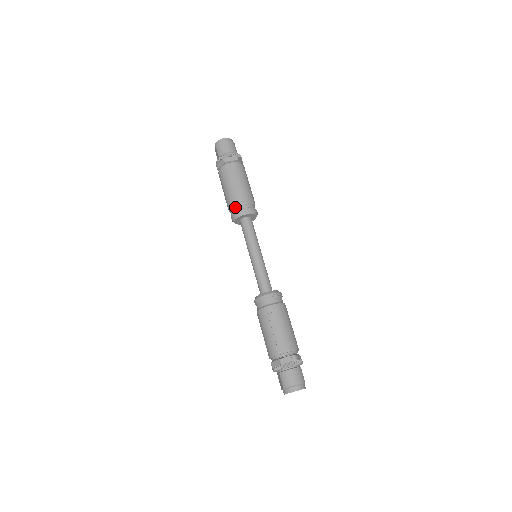
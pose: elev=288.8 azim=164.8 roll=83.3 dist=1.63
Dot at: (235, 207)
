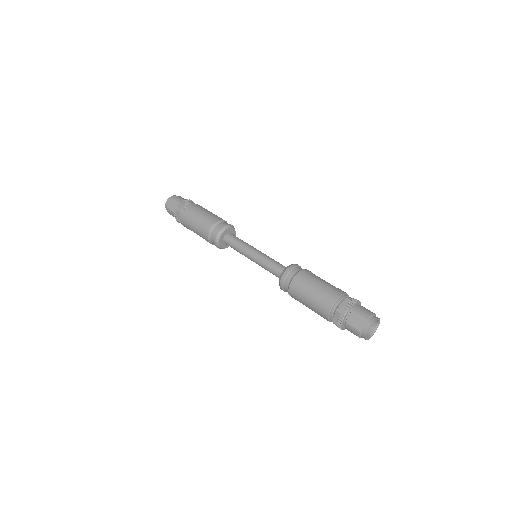
Dot at: (219, 223)
